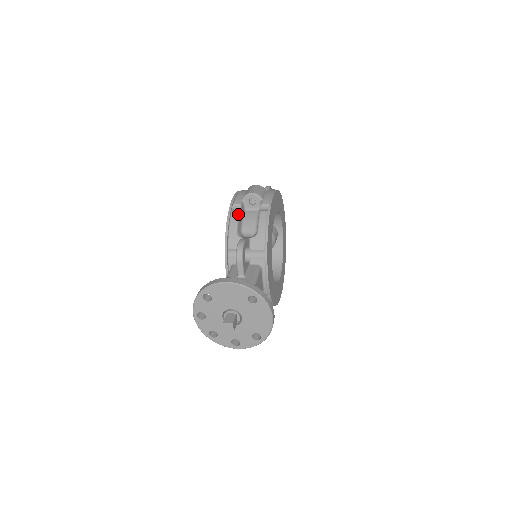
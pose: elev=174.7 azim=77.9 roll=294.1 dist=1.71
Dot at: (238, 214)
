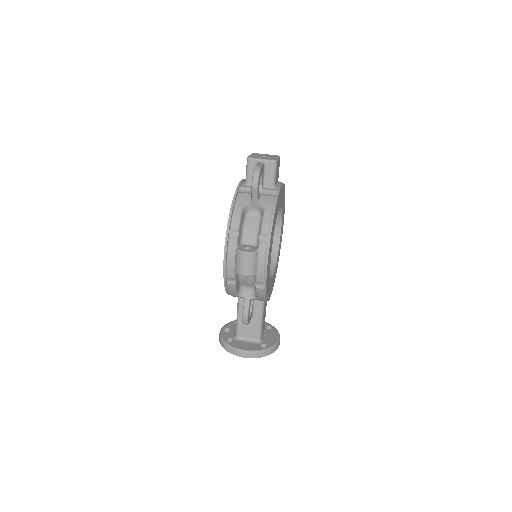
Dot at: (235, 287)
